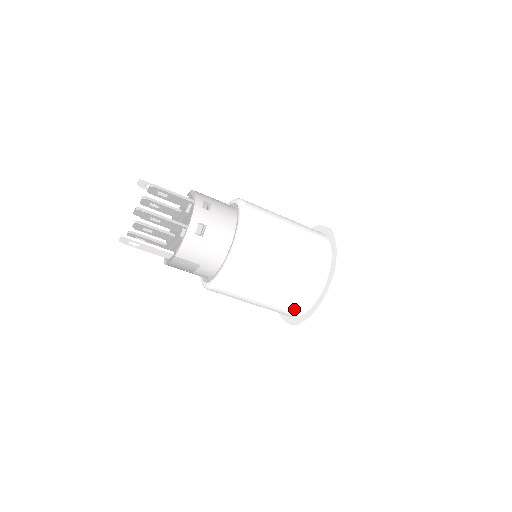
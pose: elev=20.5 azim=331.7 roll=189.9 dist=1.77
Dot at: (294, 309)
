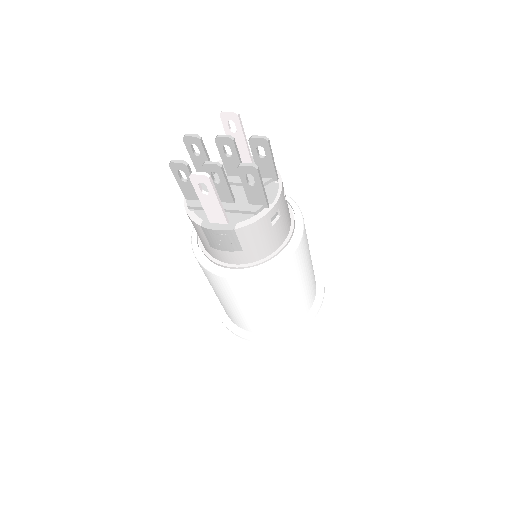
Dot at: (264, 327)
